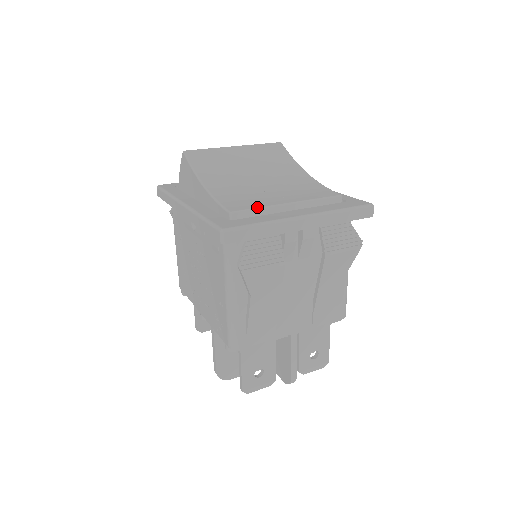
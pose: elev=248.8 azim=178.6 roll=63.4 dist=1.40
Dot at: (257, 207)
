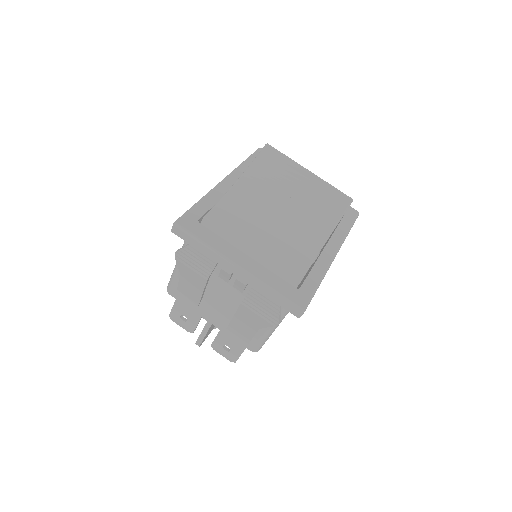
Dot at: (226, 230)
